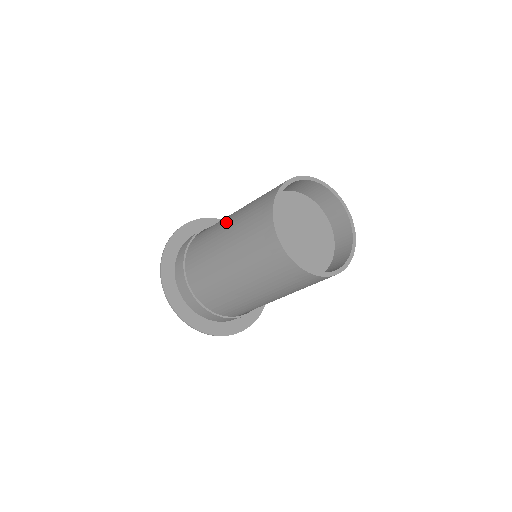
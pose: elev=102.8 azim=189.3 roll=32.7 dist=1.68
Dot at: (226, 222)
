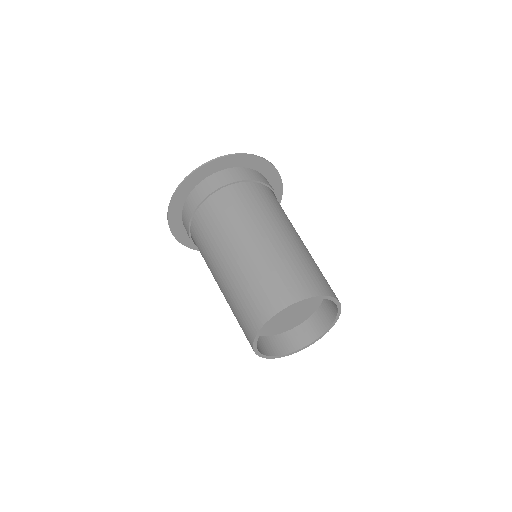
Dot at: (241, 244)
